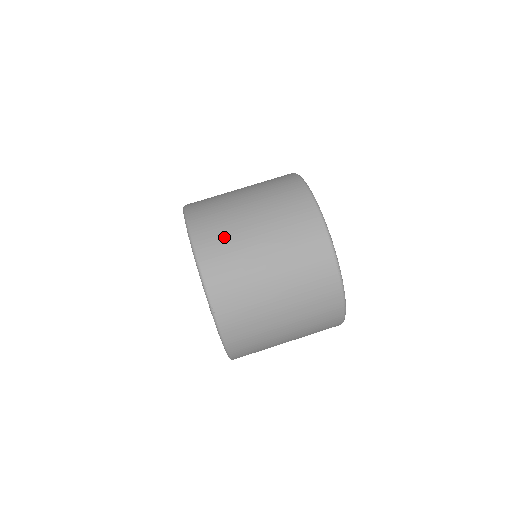
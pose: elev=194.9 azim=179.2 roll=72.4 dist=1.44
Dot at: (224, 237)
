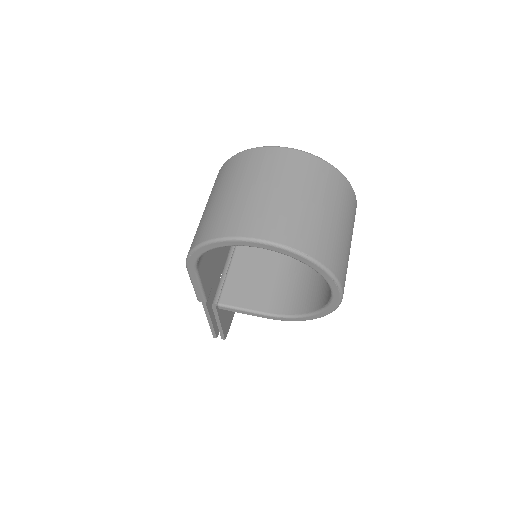
Dot at: (250, 213)
